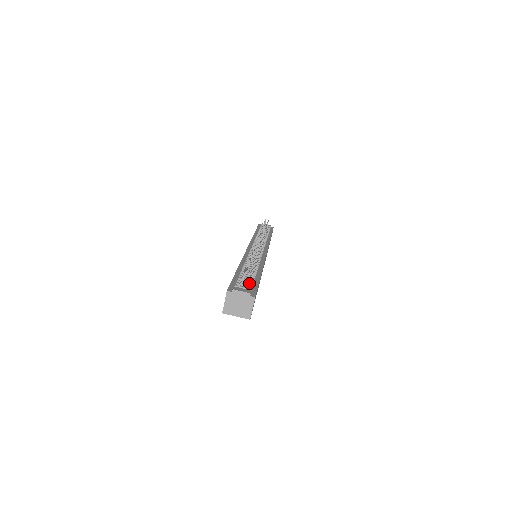
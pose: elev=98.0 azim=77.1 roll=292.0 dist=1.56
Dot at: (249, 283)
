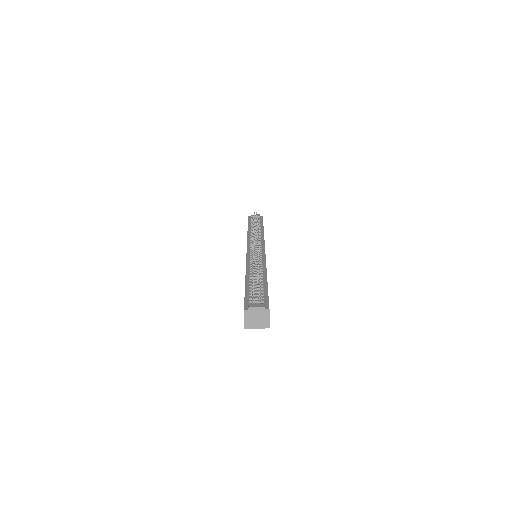
Dot at: (260, 295)
